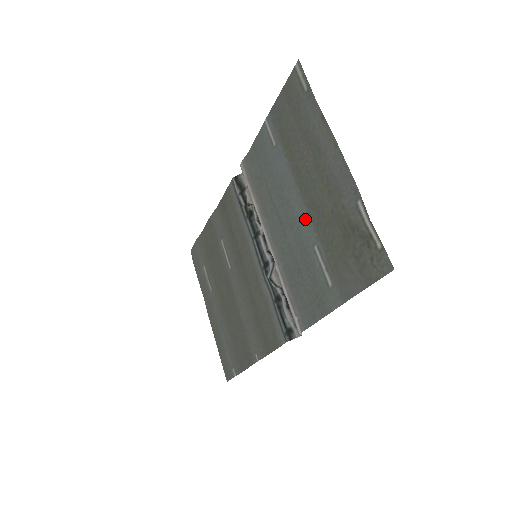
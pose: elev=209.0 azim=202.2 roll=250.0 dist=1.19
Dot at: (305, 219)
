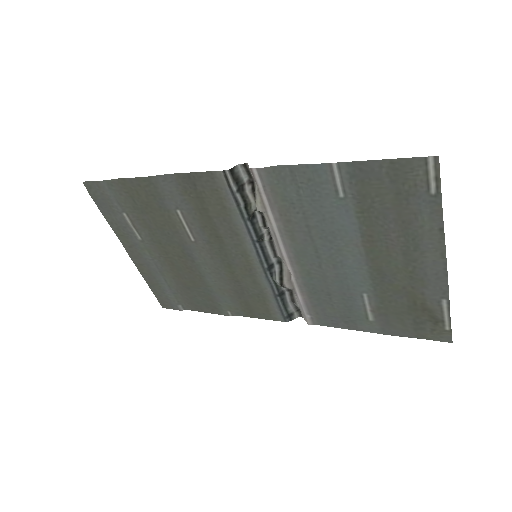
Dot at: (361, 274)
